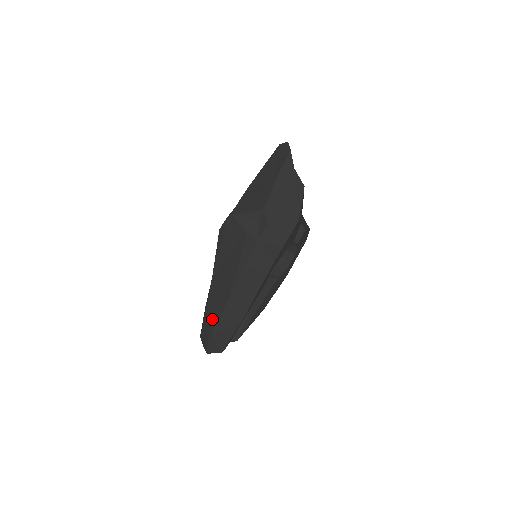
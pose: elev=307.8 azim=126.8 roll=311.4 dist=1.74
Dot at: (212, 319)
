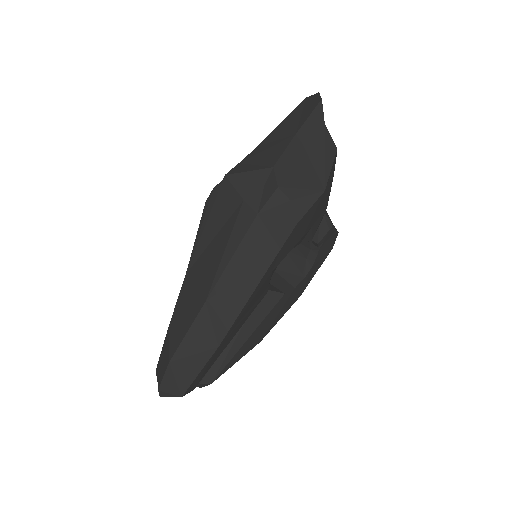
Dot at: (175, 337)
